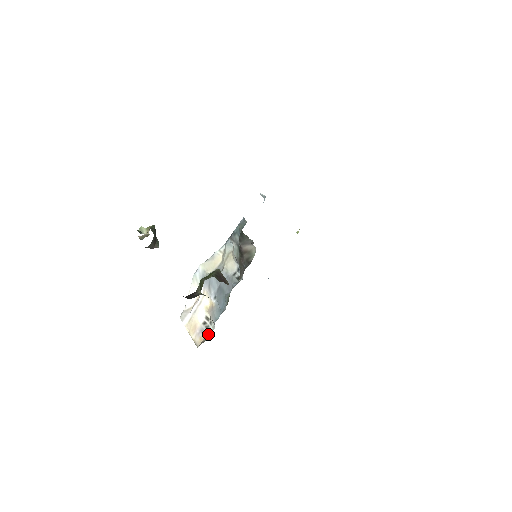
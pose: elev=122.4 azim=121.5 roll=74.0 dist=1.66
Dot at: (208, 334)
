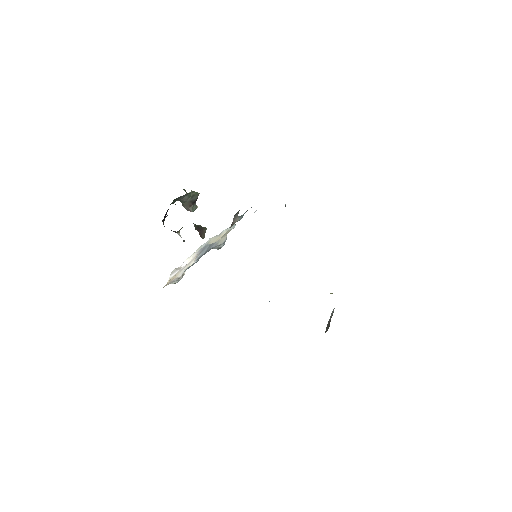
Dot at: (173, 283)
